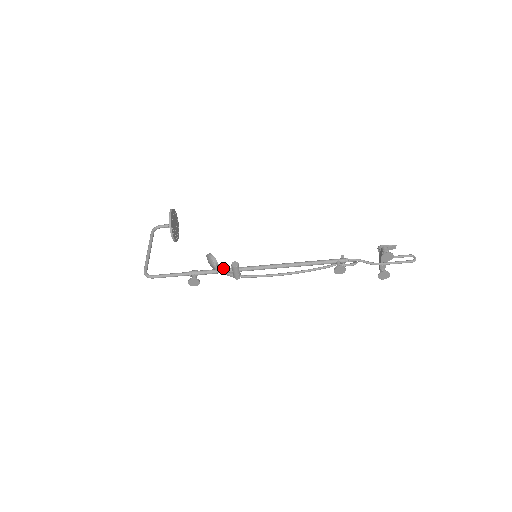
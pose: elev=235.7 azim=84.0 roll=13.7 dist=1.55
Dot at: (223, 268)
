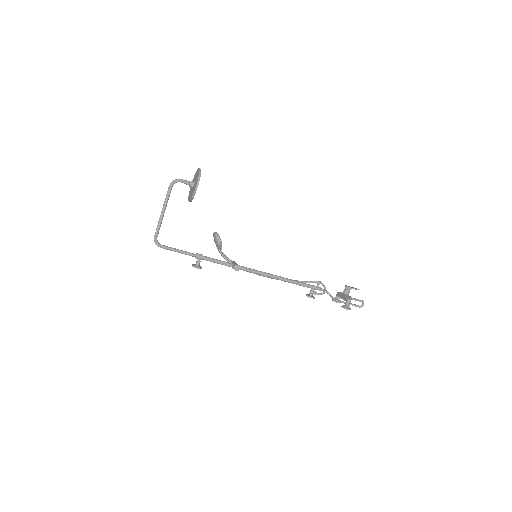
Dot at: (225, 262)
